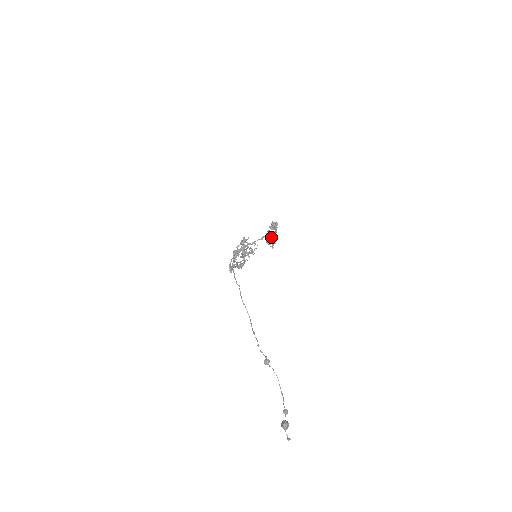
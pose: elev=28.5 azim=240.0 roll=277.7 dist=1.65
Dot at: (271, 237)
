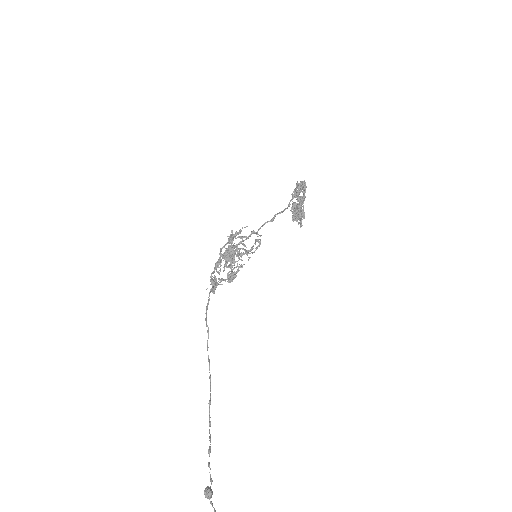
Dot at: (295, 209)
